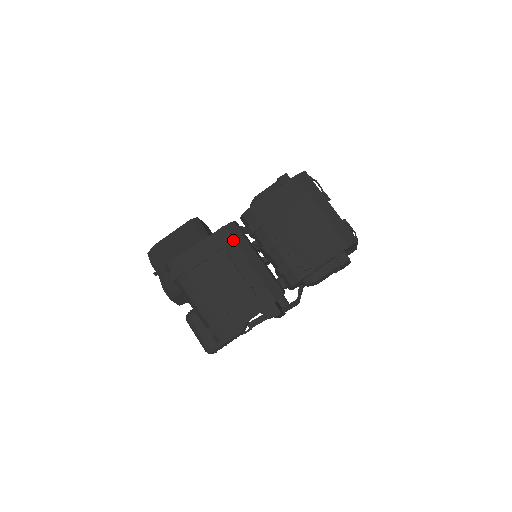
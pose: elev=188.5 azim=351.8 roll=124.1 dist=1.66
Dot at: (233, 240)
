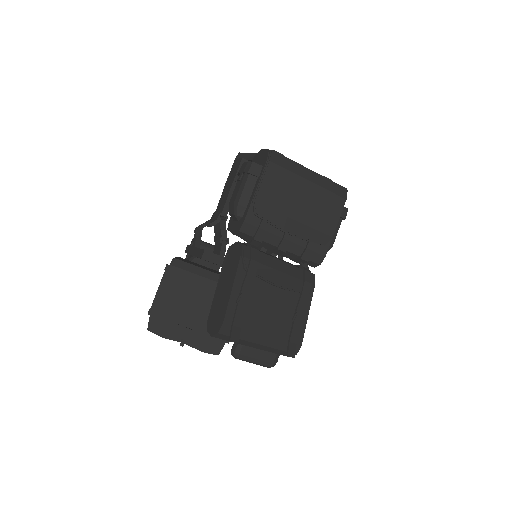
Dot at: (258, 263)
